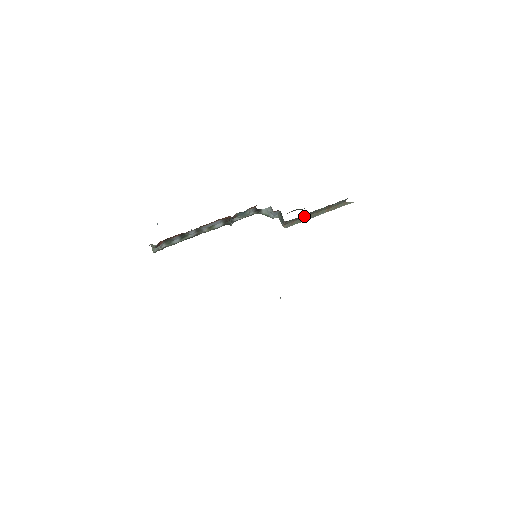
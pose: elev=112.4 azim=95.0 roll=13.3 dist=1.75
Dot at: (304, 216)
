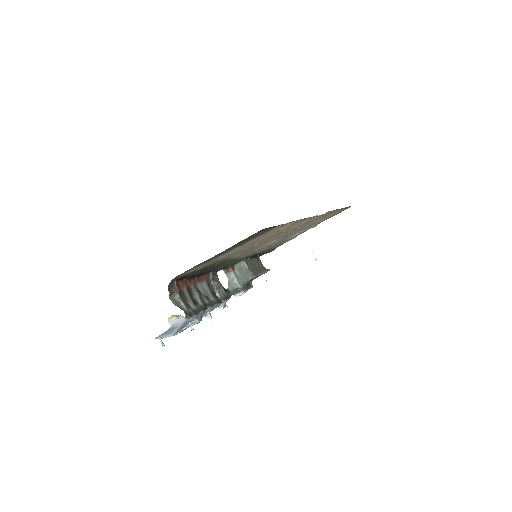
Dot at: (253, 268)
